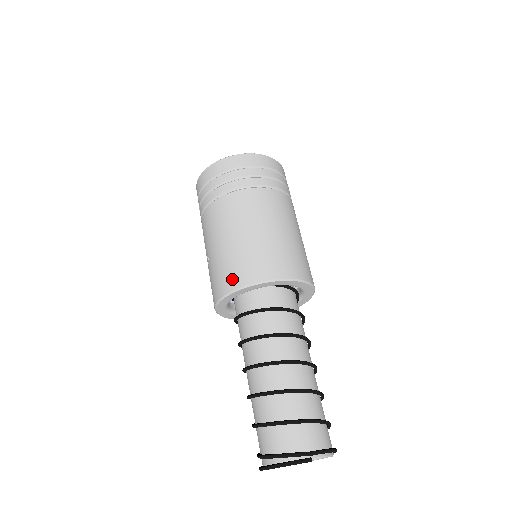
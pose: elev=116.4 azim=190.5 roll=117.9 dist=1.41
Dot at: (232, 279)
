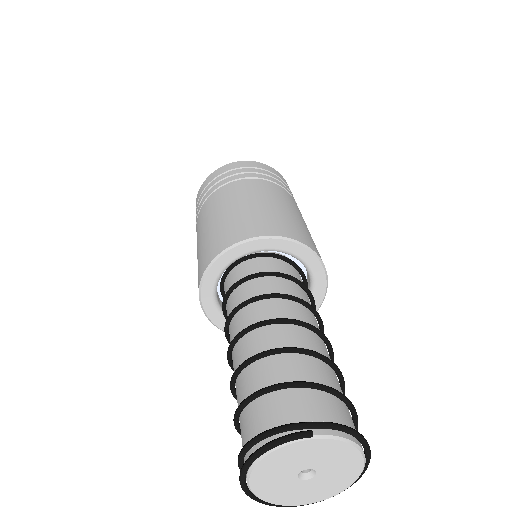
Dot at: (213, 250)
